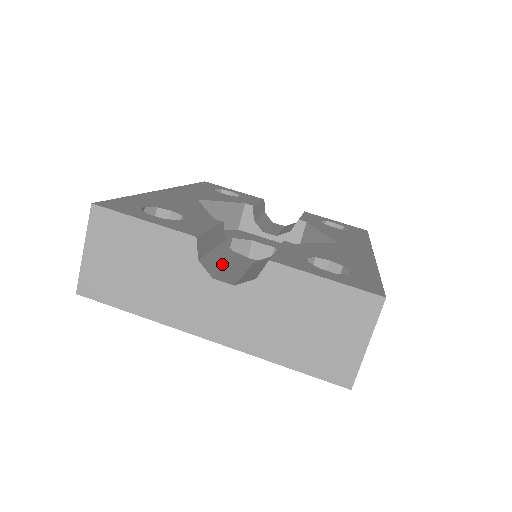
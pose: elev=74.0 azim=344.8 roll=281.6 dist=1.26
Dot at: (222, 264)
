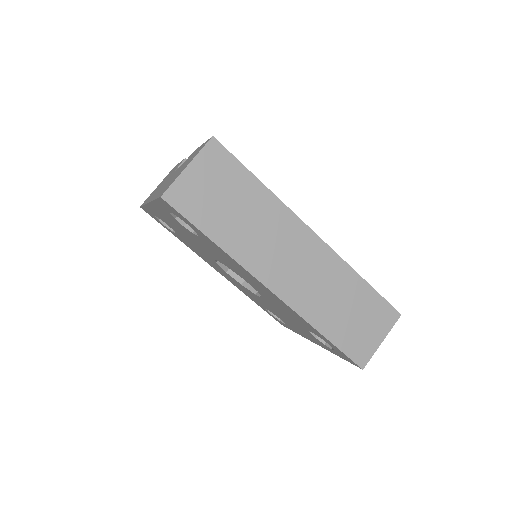
Dot at: occluded
